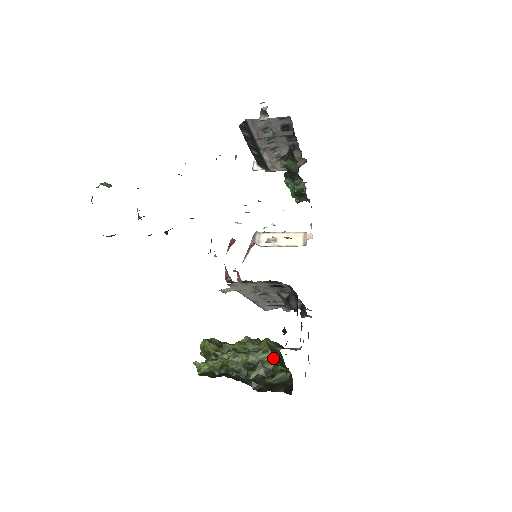
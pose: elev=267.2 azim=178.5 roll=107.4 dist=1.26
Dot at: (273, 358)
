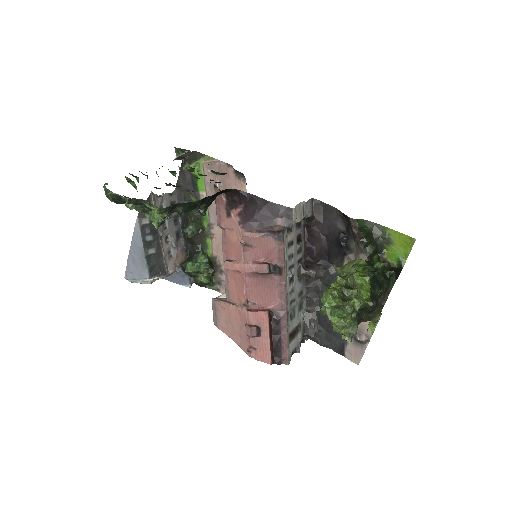
Dot at: (367, 241)
